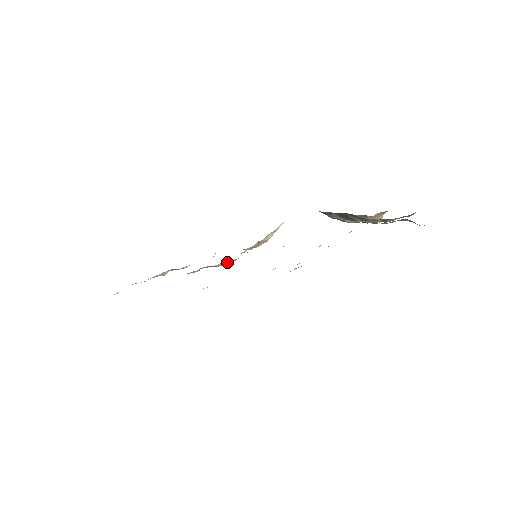
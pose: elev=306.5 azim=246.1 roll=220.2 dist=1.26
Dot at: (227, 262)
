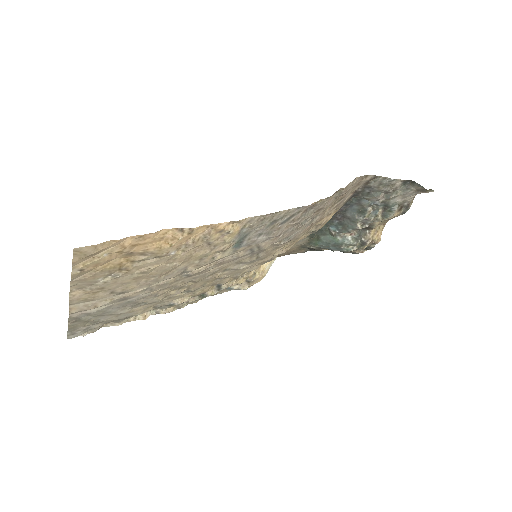
Dot at: (221, 286)
